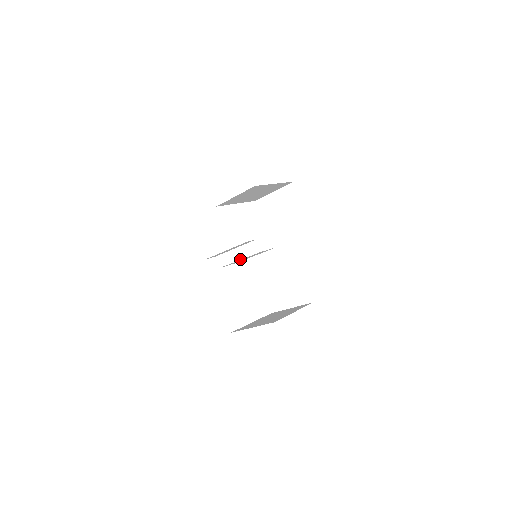
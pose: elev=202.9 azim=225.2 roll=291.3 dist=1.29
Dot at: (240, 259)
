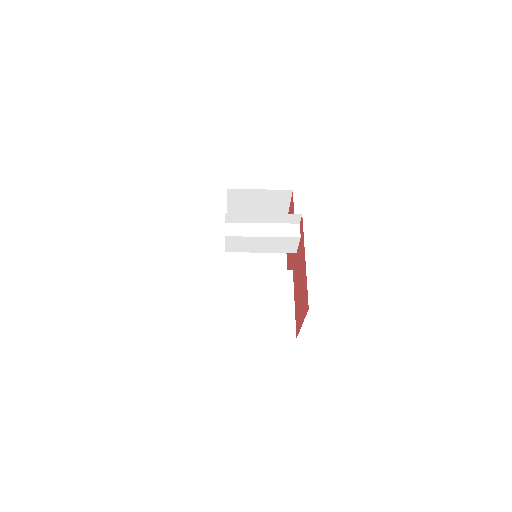
Dot at: (266, 236)
